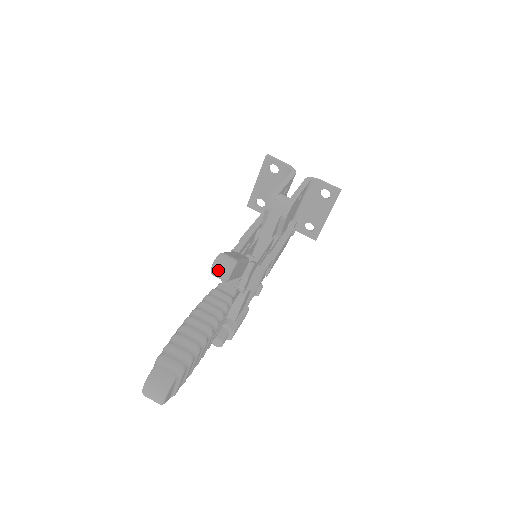
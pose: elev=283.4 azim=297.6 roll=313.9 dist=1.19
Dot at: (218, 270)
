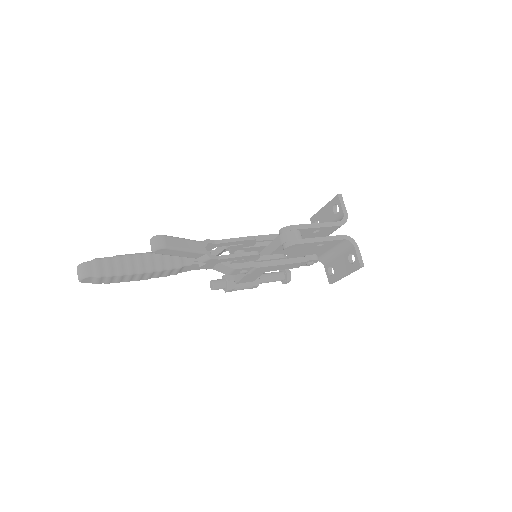
Dot at: (151, 243)
